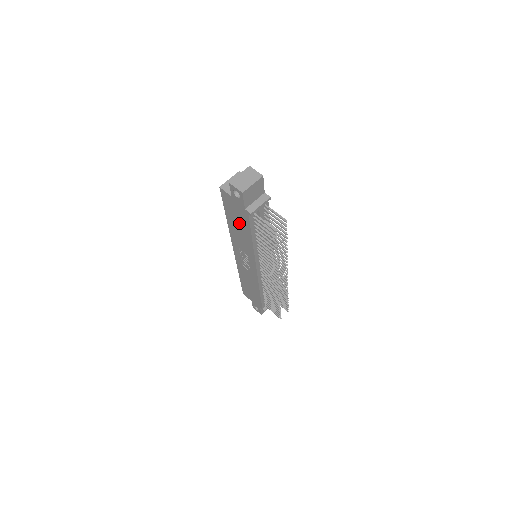
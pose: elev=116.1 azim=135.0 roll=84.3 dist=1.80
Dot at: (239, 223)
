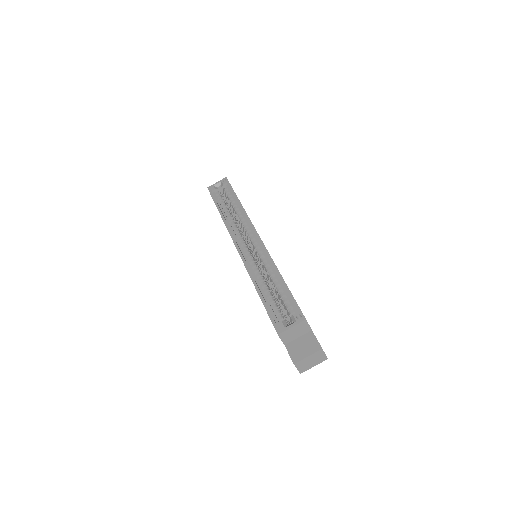
Dot at: occluded
